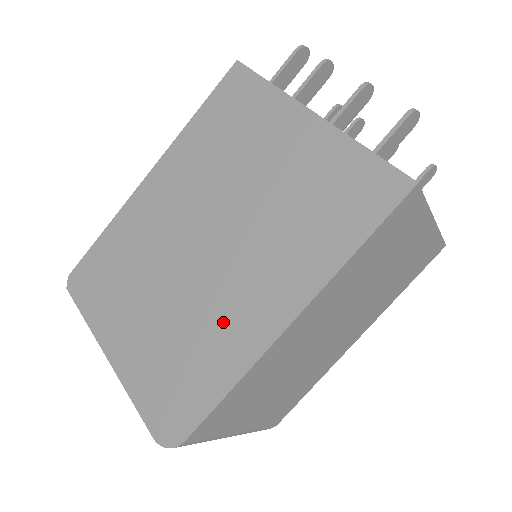
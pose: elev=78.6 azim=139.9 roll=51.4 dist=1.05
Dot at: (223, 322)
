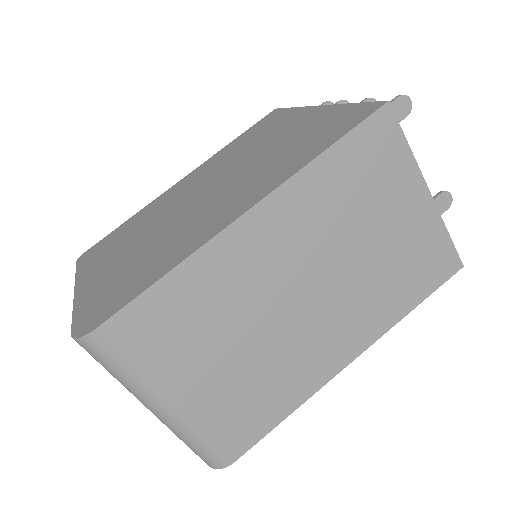
Dot at: (187, 233)
